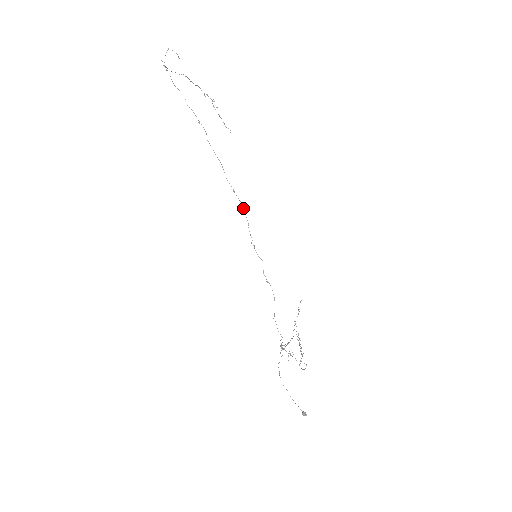
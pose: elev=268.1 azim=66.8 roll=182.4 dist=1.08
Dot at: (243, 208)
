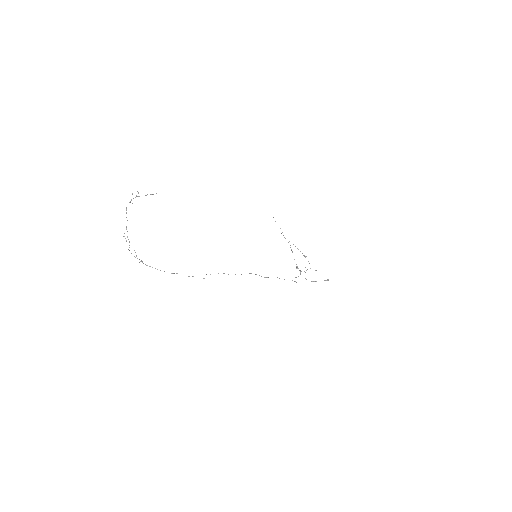
Dot at: occluded
